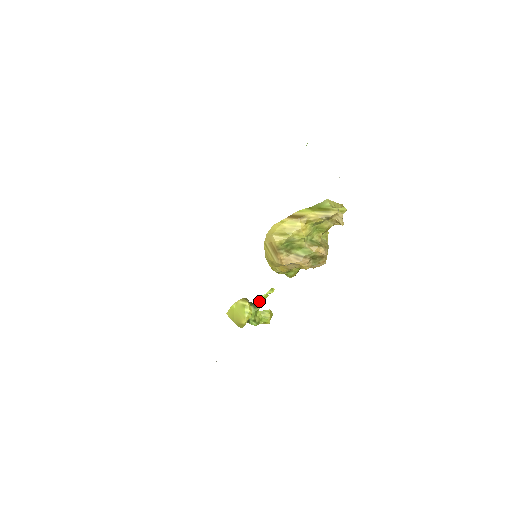
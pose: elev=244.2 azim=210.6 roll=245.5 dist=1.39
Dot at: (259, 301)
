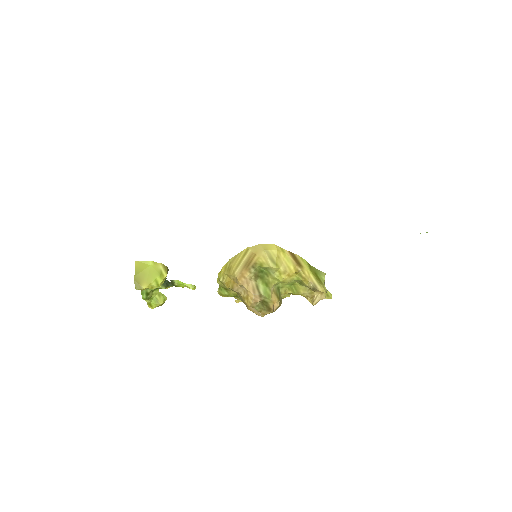
Dot at: (172, 283)
